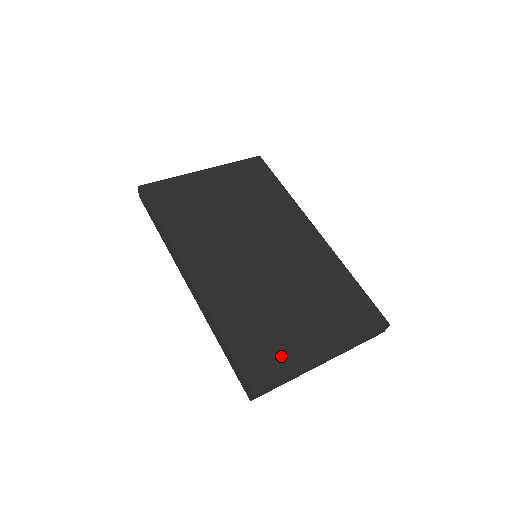
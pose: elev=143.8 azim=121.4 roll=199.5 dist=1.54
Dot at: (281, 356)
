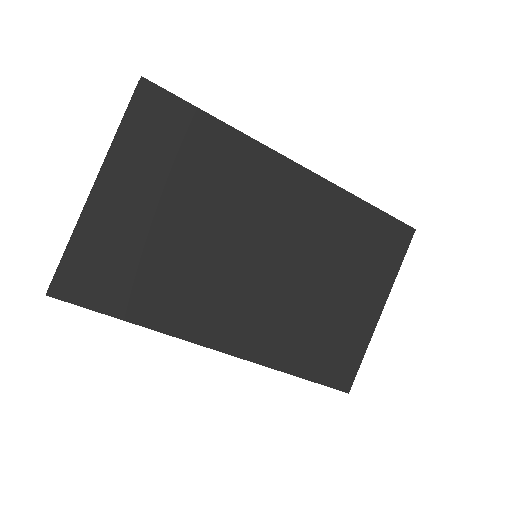
Dot at: (349, 345)
